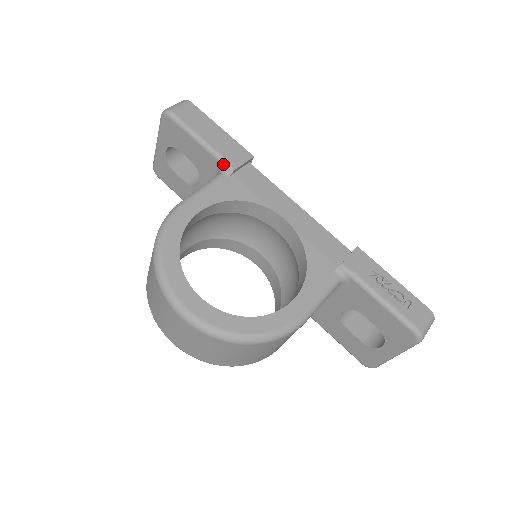
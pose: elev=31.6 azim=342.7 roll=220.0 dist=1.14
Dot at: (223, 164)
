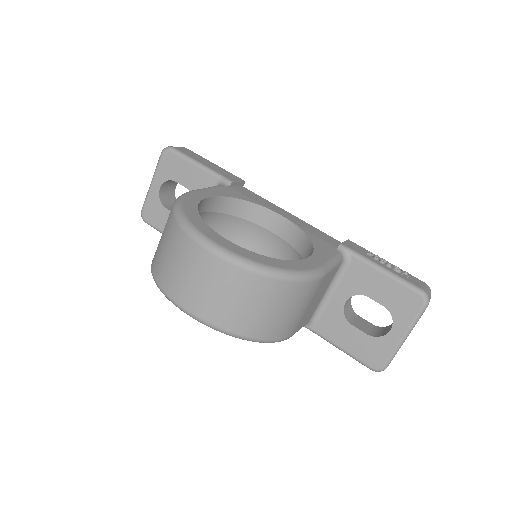
Dot at: (222, 179)
